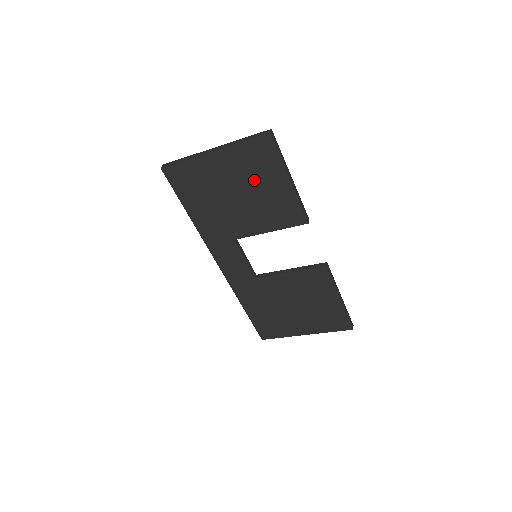
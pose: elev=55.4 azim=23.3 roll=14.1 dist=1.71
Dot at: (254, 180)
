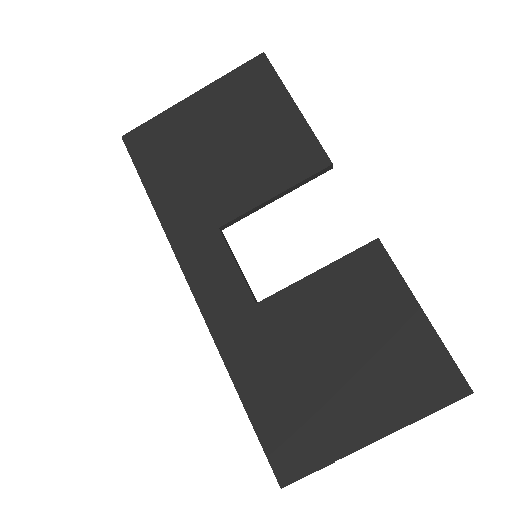
Dot at: (247, 119)
